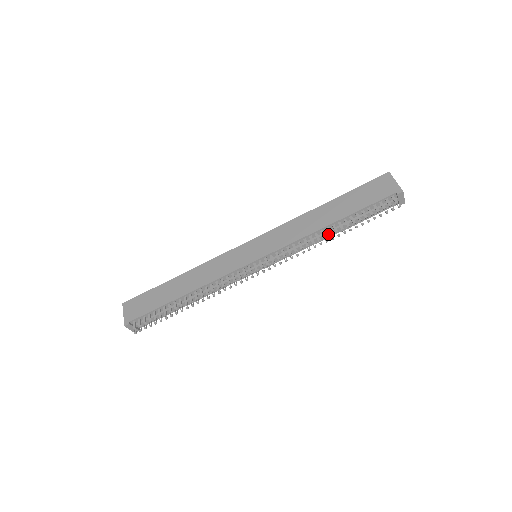
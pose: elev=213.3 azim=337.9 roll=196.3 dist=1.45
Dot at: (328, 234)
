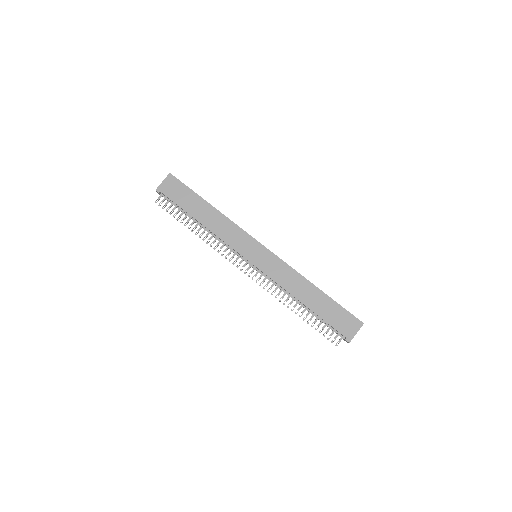
Dot at: occluded
